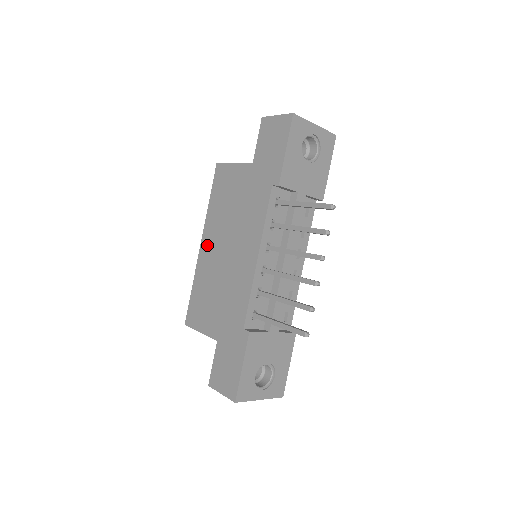
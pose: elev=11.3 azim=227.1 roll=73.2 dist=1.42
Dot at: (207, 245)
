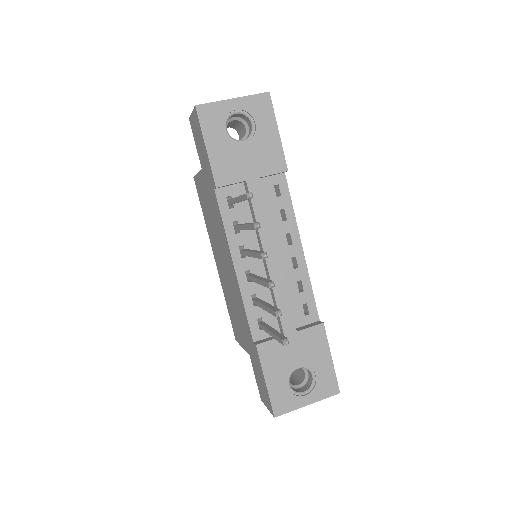
Dot at: (216, 261)
